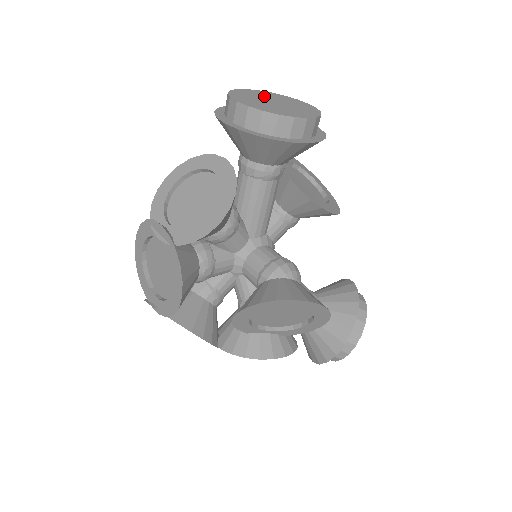
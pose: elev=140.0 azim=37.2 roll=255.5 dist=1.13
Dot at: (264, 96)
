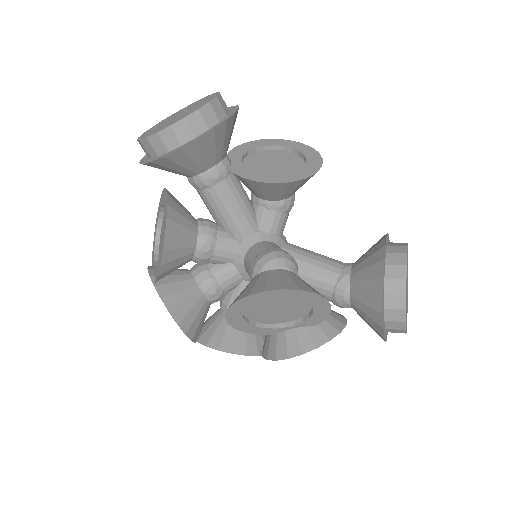
Dot at: (178, 113)
